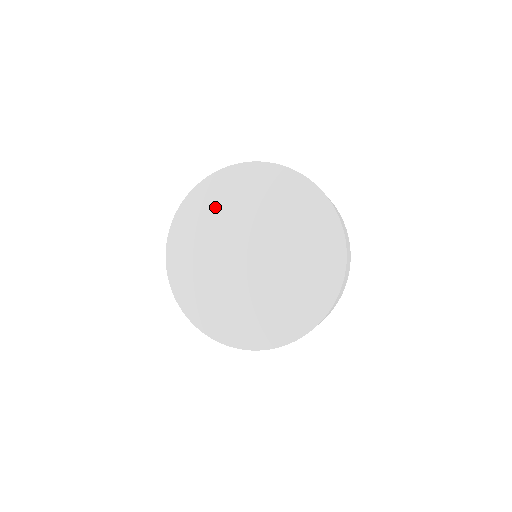
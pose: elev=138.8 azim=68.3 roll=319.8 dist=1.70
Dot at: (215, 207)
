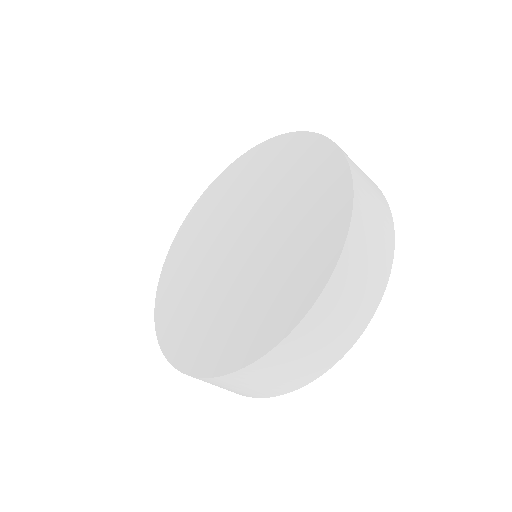
Dot at: (250, 175)
